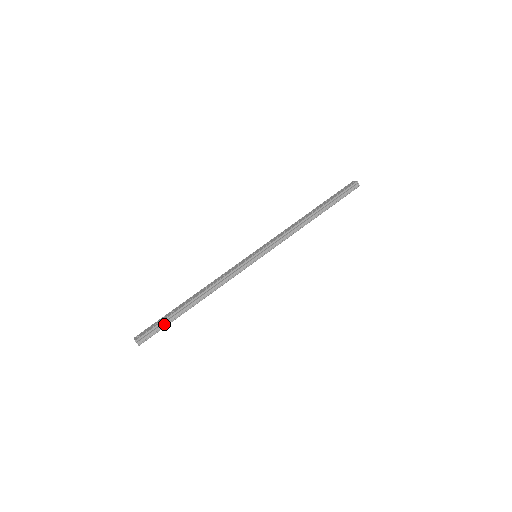
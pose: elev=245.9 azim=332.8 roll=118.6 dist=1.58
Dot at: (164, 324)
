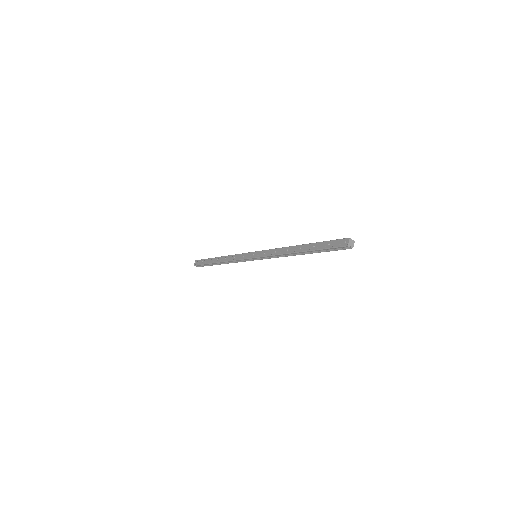
Dot at: (206, 265)
